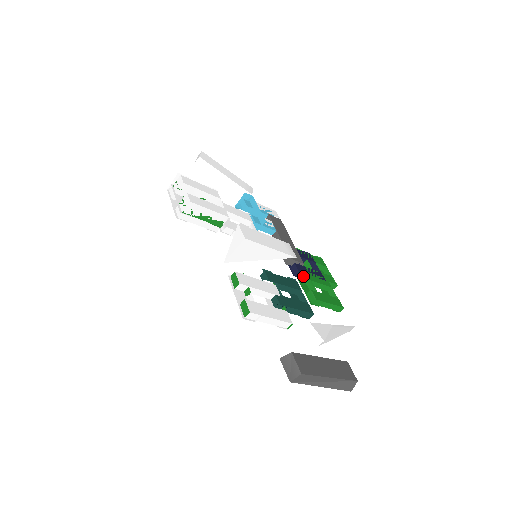
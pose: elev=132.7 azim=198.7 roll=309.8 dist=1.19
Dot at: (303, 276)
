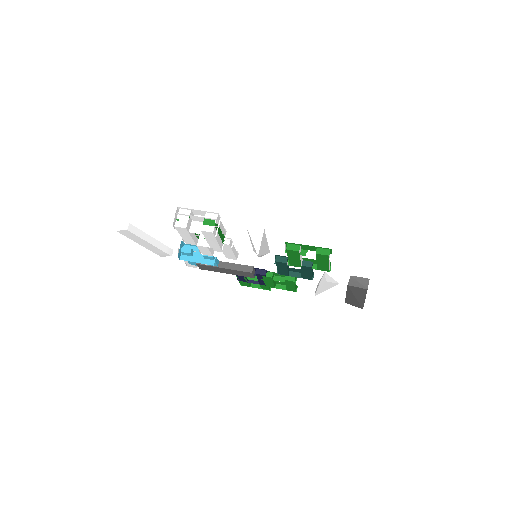
Dot at: (270, 272)
